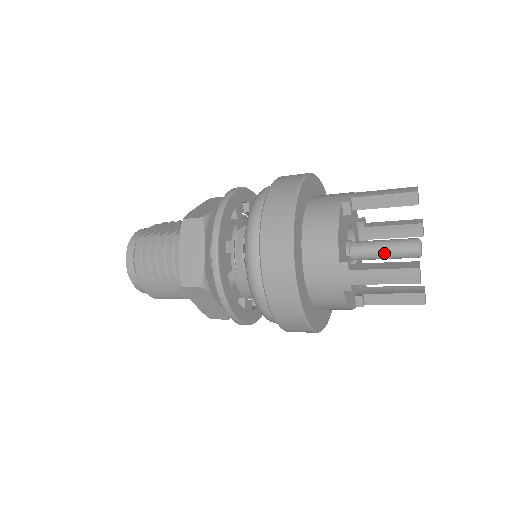
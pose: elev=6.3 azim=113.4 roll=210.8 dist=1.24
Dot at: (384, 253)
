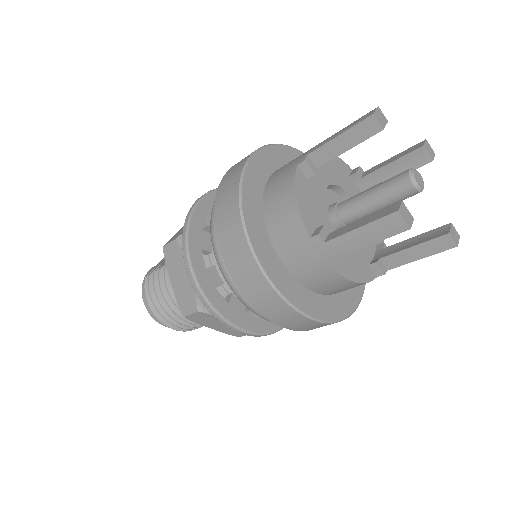
Dot at: (375, 203)
